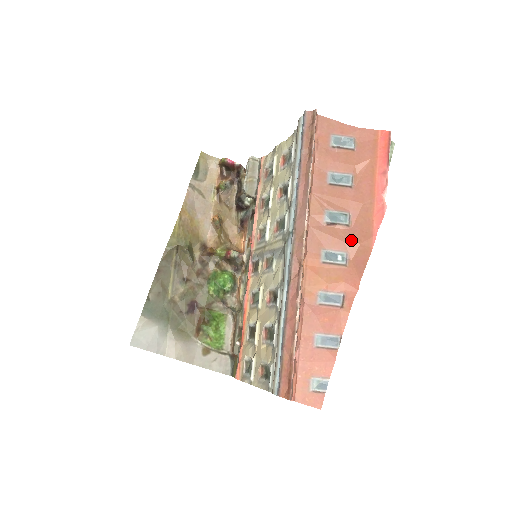
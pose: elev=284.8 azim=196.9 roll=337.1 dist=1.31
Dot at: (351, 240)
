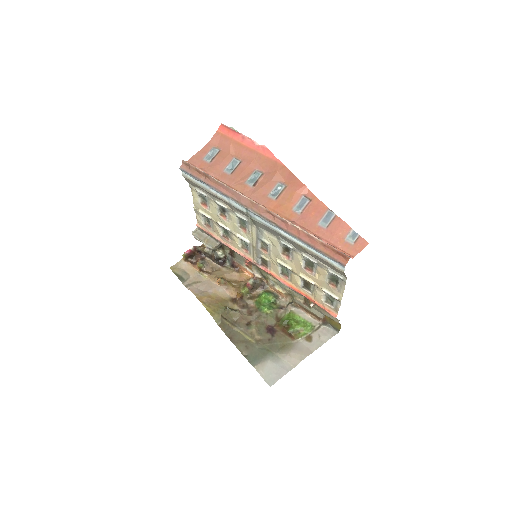
Dot at: (272, 176)
